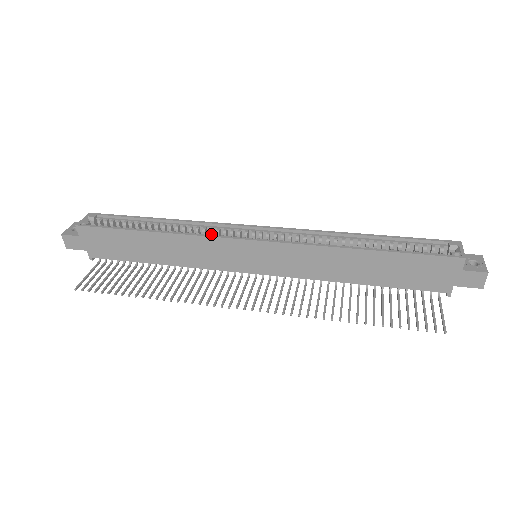
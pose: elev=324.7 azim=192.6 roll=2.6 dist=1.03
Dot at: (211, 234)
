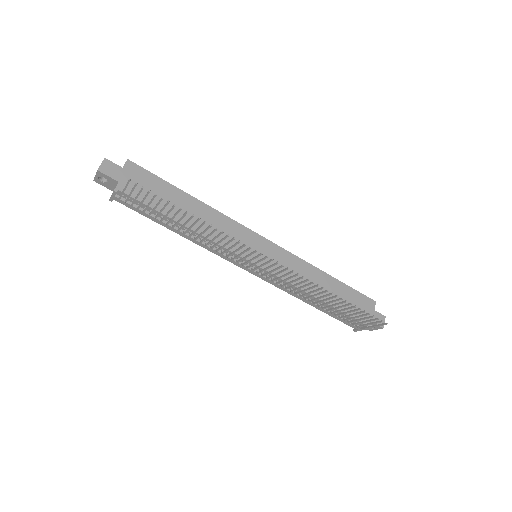
Dot at: occluded
